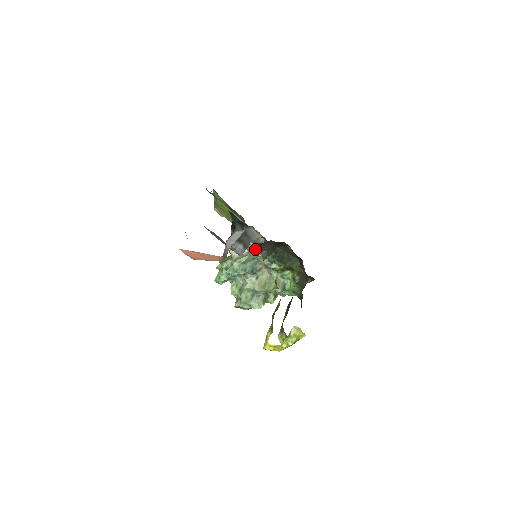
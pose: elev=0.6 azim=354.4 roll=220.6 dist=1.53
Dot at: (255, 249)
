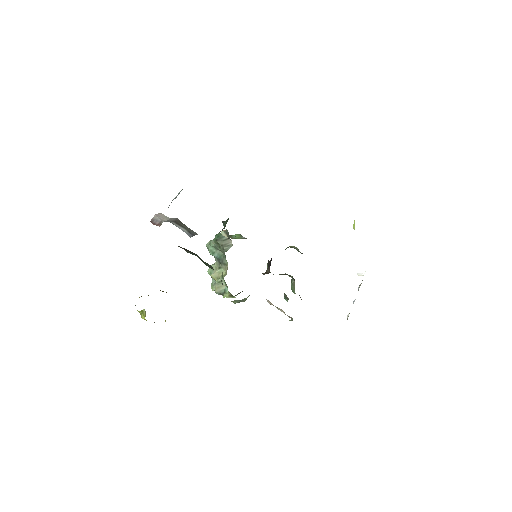
Dot at: occluded
